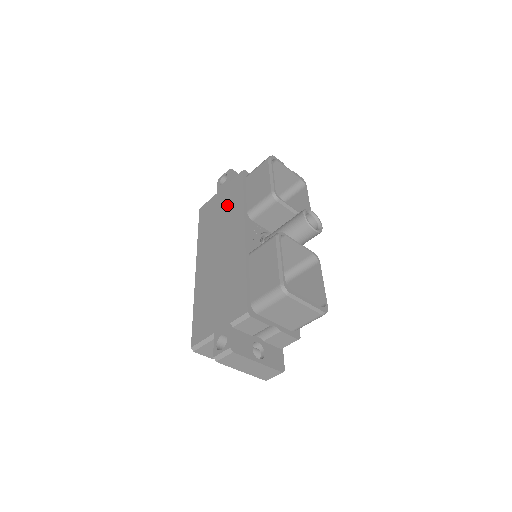
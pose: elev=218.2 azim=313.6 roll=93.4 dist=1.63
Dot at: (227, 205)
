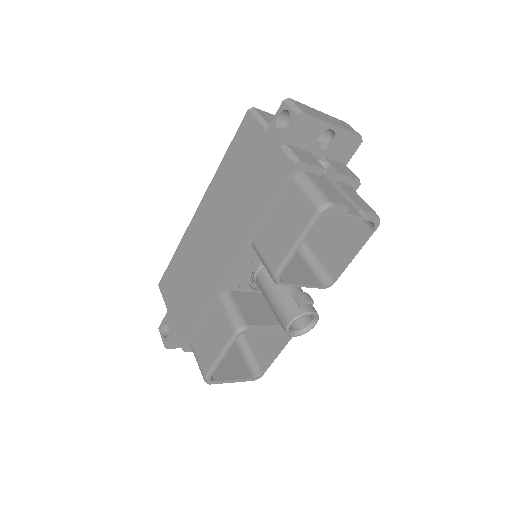
Dot at: (252, 186)
